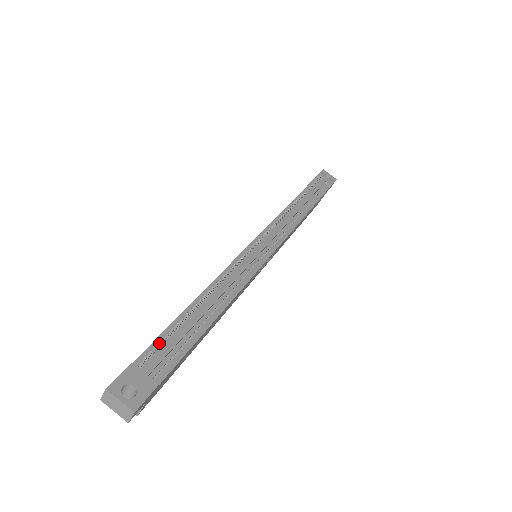
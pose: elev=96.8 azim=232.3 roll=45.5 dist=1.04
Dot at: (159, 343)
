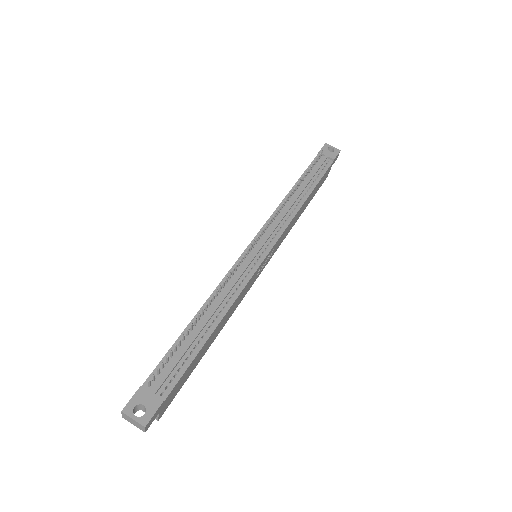
Dot at: (162, 365)
